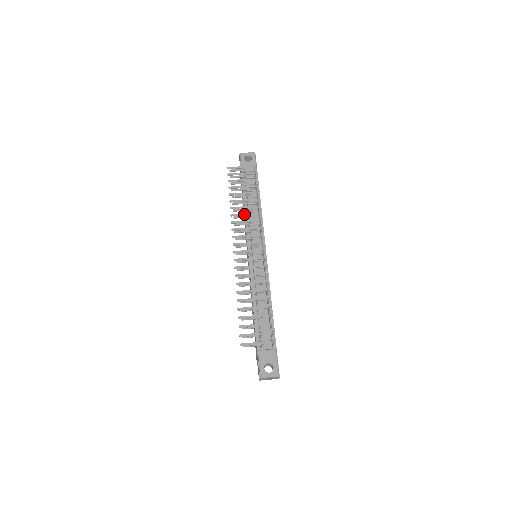
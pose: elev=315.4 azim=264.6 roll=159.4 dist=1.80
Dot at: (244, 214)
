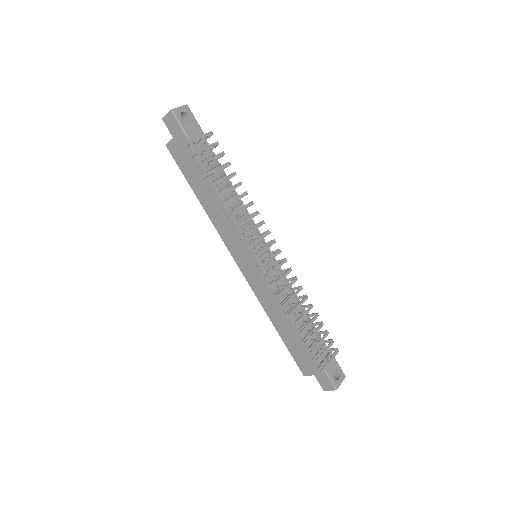
Dot at: (241, 210)
